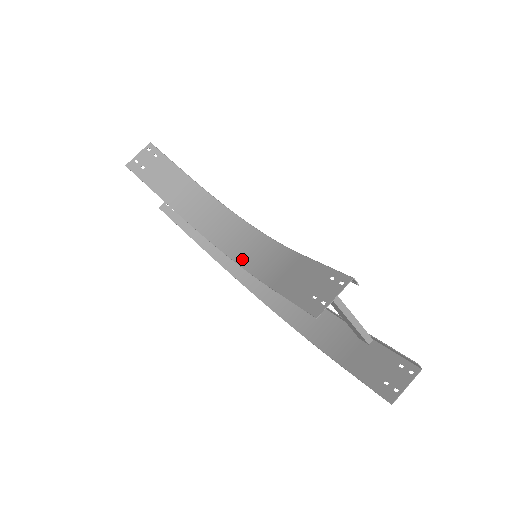
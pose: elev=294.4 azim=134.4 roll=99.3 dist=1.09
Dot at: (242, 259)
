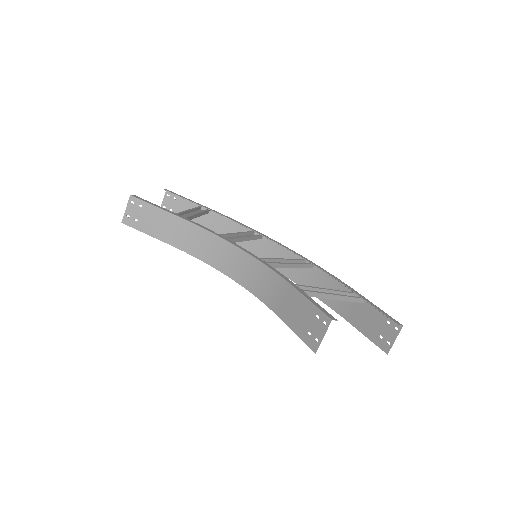
Dot at: (248, 285)
